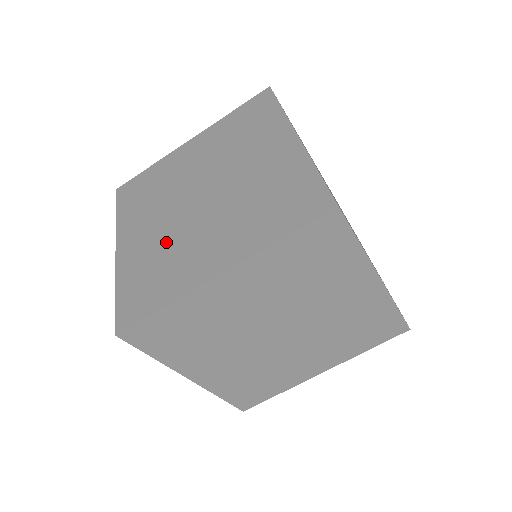
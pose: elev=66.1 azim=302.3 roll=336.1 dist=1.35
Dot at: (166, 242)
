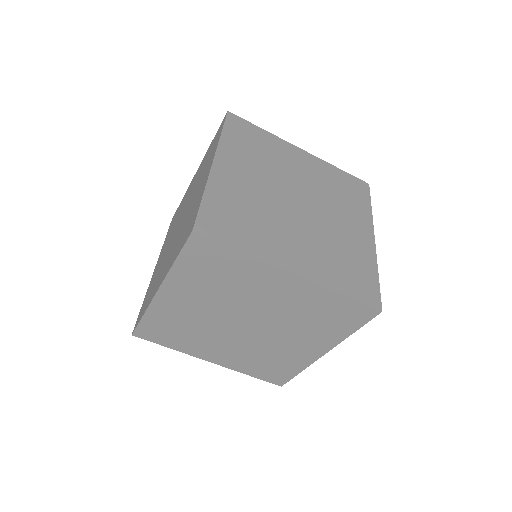
Dot at: (260, 205)
